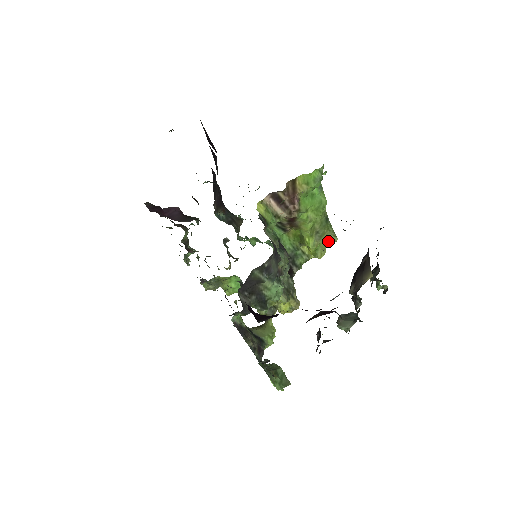
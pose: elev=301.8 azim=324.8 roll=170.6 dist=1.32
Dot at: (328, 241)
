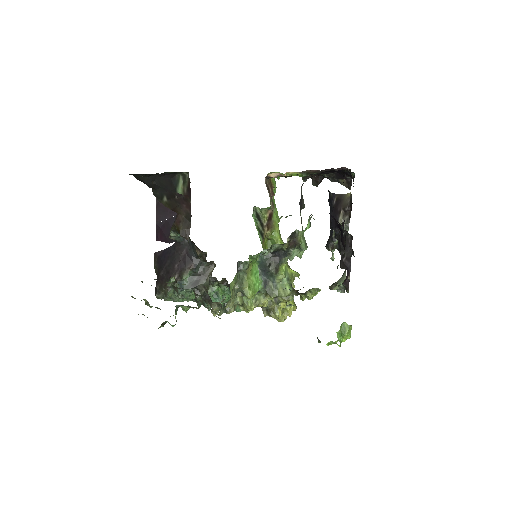
Dot at: occluded
